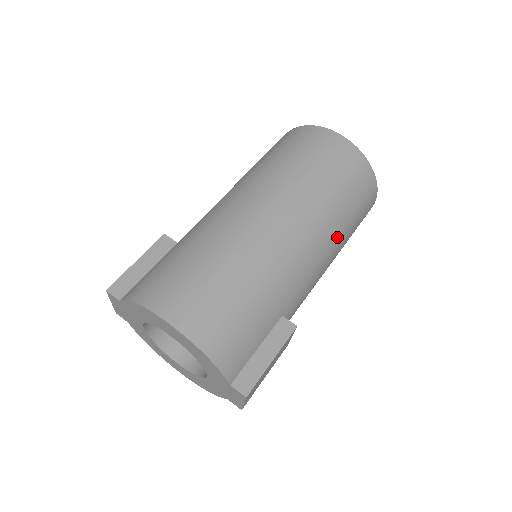
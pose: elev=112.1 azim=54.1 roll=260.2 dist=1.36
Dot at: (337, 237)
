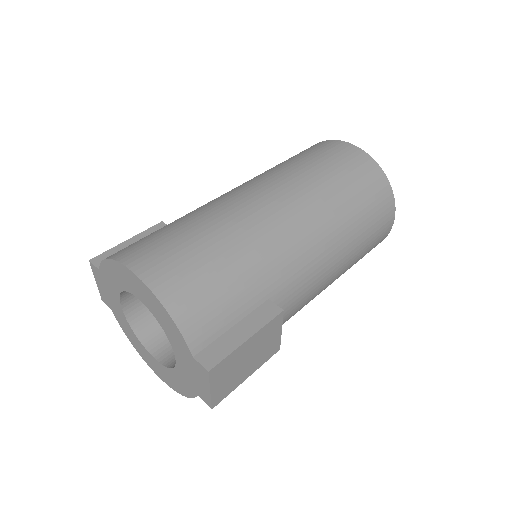
Dot at: (343, 235)
